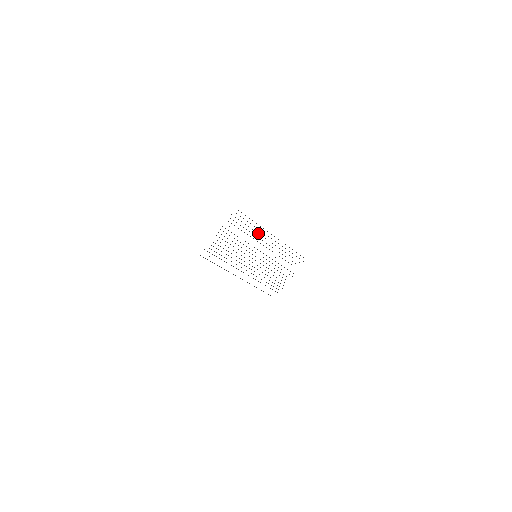
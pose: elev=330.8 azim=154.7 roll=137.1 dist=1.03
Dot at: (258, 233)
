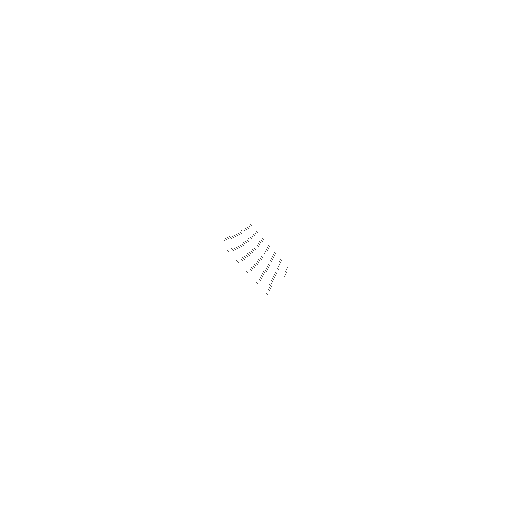
Dot at: occluded
